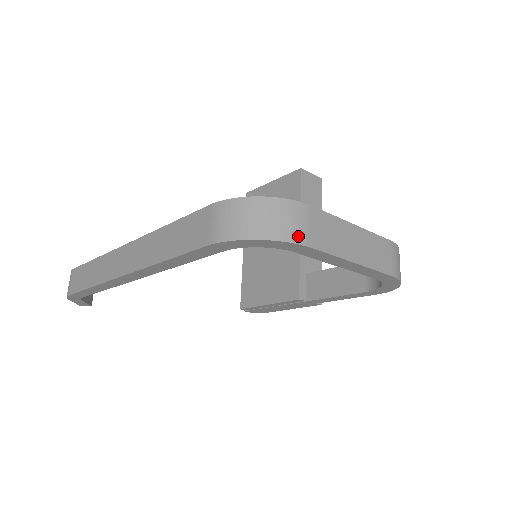
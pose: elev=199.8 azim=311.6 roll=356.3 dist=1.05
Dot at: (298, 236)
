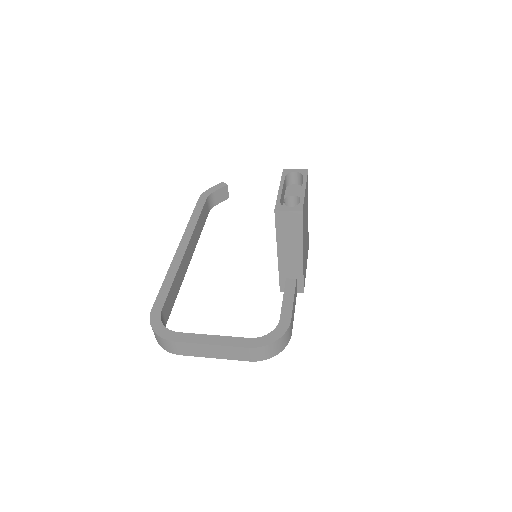
Dot at: (171, 351)
